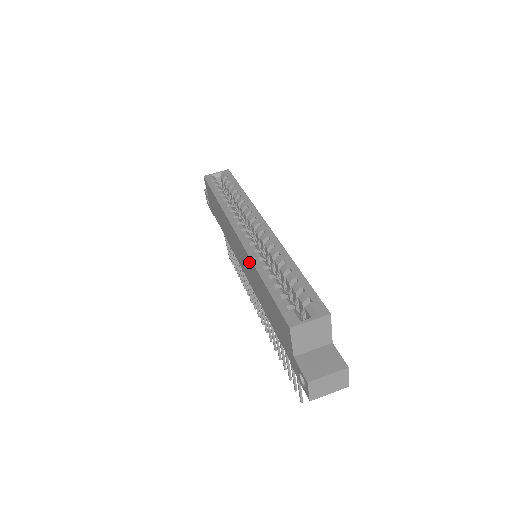
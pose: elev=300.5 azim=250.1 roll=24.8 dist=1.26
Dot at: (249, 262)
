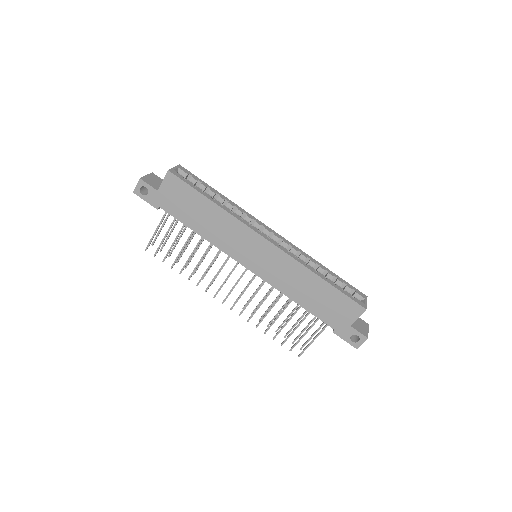
Dot at: (293, 266)
